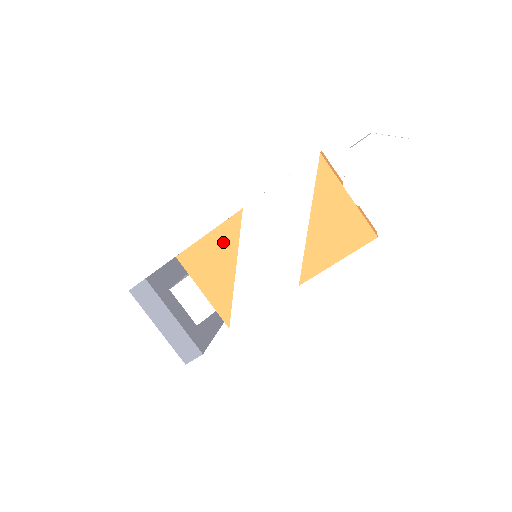
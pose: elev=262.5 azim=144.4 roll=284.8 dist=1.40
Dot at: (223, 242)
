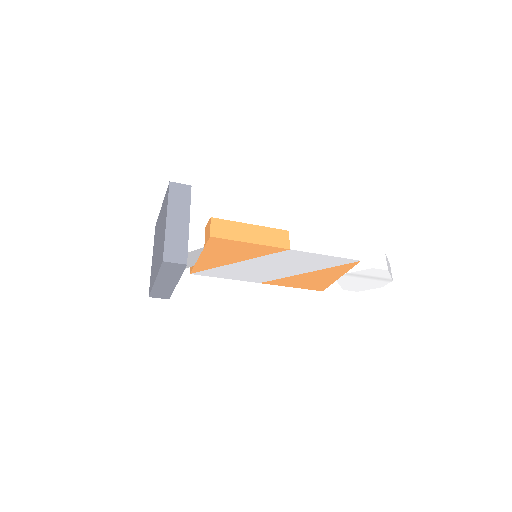
Dot at: (253, 251)
